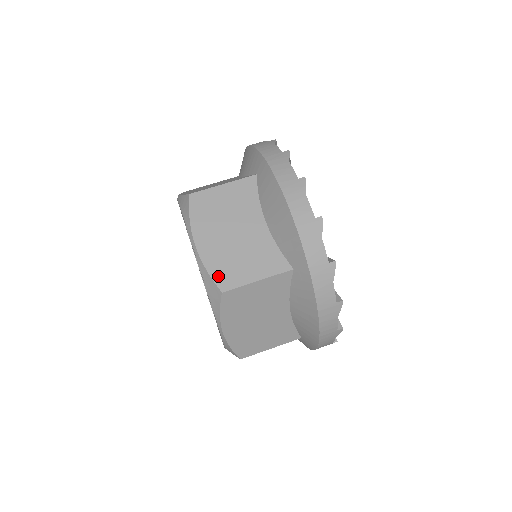
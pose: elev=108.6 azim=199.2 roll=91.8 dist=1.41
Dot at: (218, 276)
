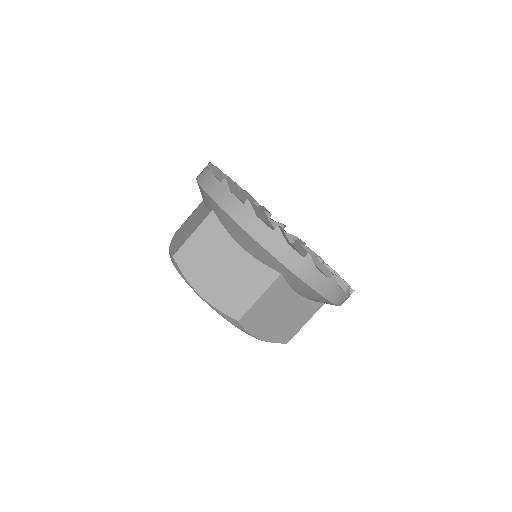
Dot at: (174, 251)
